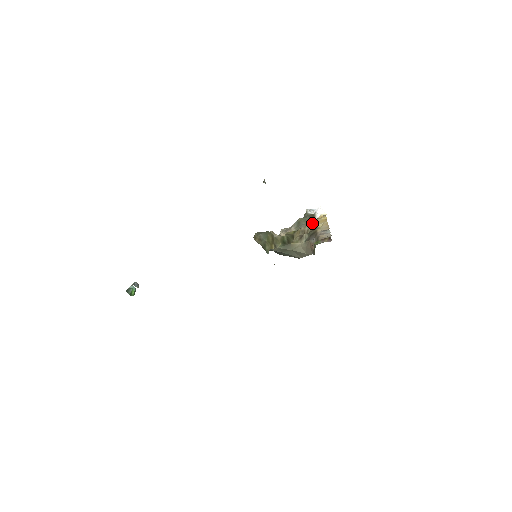
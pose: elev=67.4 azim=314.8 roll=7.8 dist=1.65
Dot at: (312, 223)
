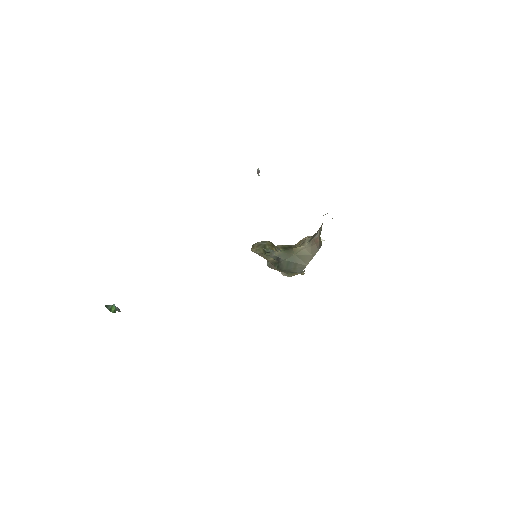
Dot at: occluded
